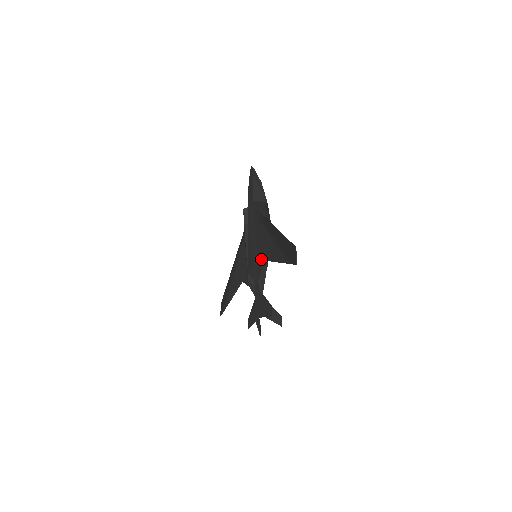
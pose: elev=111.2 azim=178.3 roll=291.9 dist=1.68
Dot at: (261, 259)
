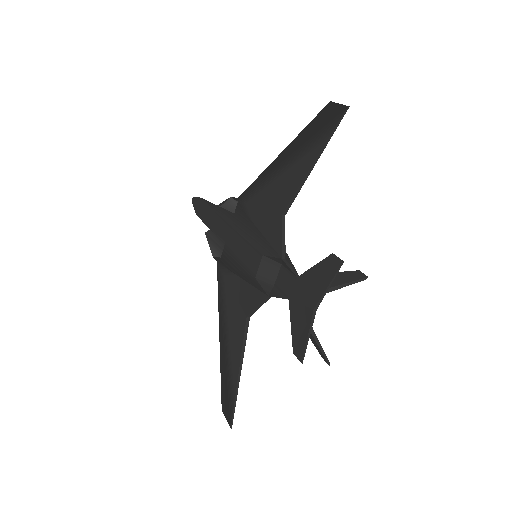
Dot at: (271, 228)
